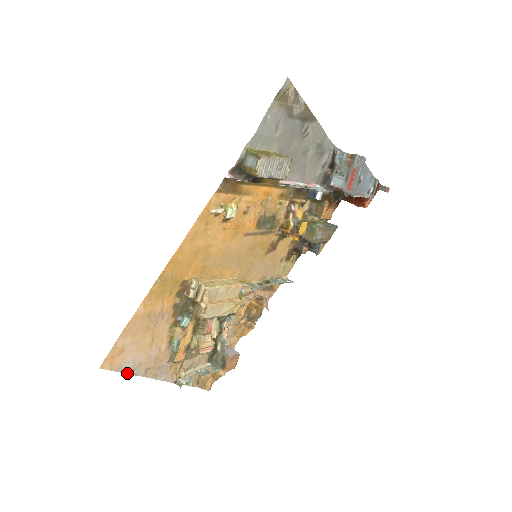
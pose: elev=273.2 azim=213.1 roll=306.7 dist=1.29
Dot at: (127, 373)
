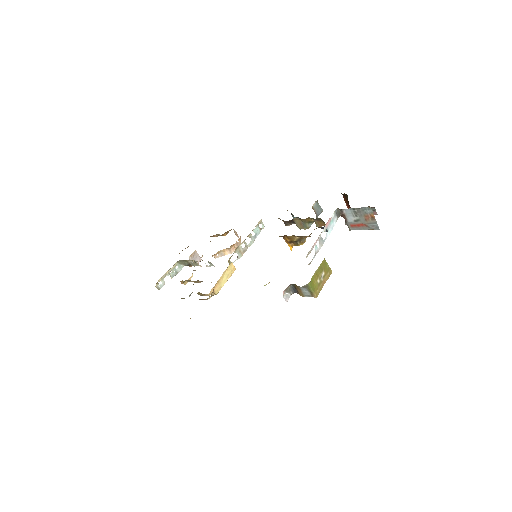
Dot at: occluded
